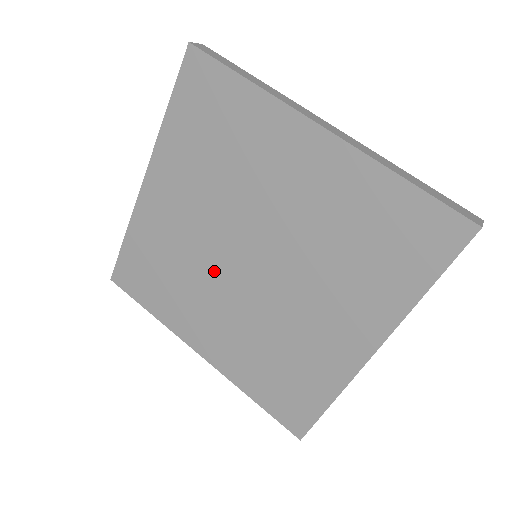
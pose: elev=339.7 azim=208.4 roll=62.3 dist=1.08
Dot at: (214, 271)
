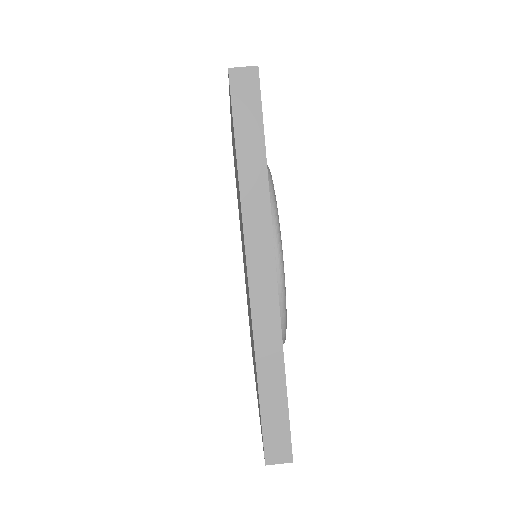
Dot at: occluded
